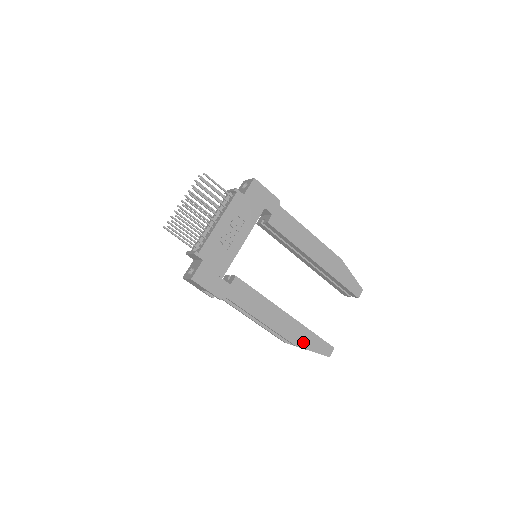
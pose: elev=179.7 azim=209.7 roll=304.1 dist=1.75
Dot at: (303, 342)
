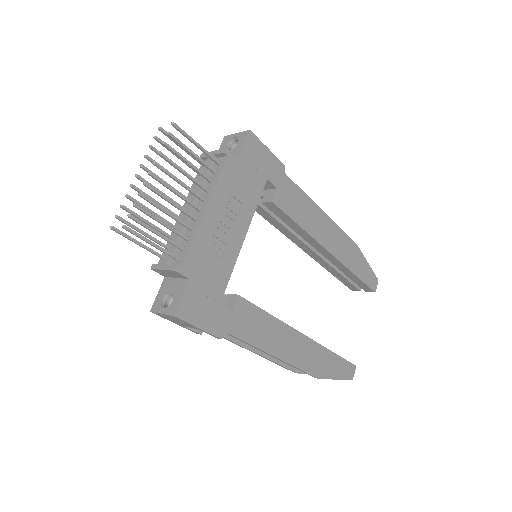
Dot at: (325, 370)
